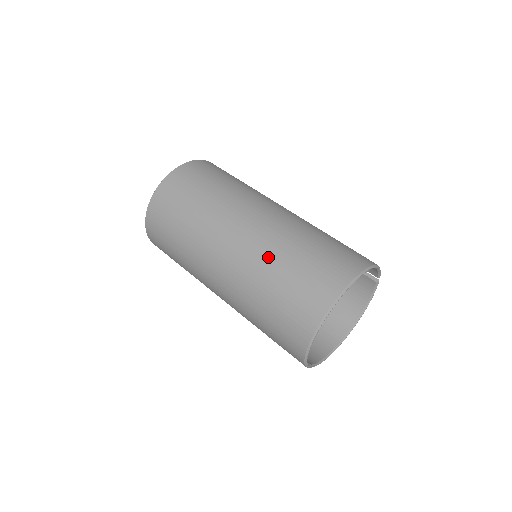
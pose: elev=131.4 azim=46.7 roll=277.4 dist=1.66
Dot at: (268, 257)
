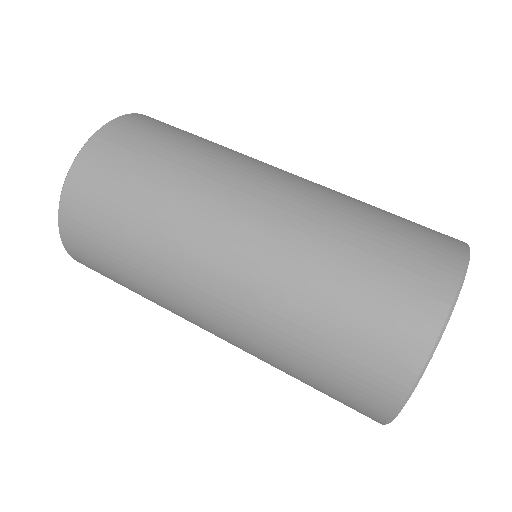
Dot at: (337, 204)
